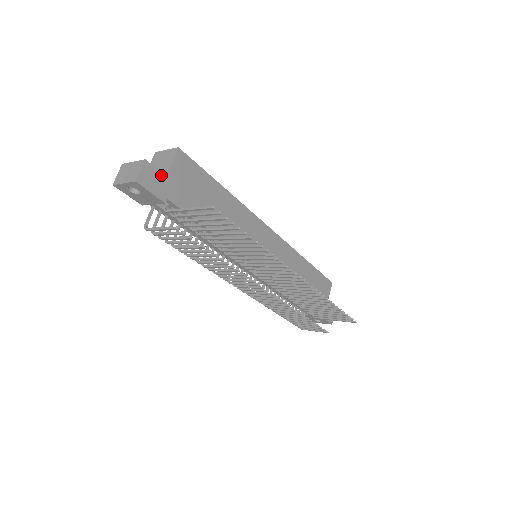
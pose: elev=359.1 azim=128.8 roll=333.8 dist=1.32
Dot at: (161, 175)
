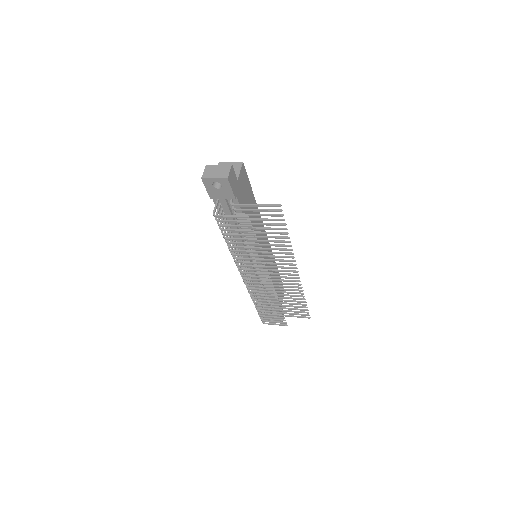
Dot at: (236, 178)
